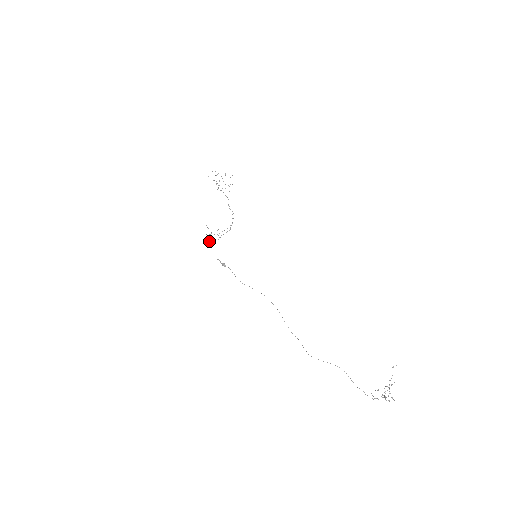
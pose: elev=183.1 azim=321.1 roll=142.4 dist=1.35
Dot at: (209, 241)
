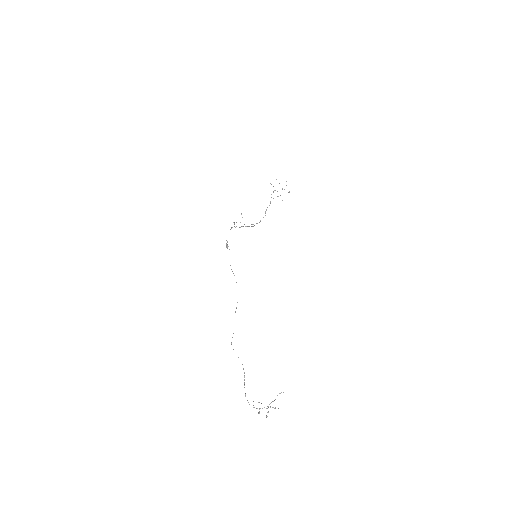
Dot at: occluded
